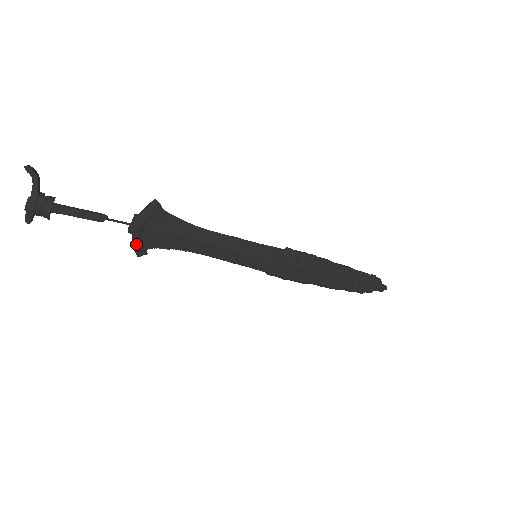
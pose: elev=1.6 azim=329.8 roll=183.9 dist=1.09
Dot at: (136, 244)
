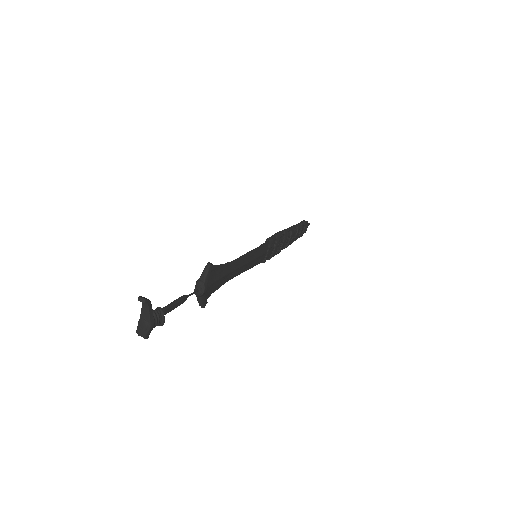
Dot at: (203, 301)
